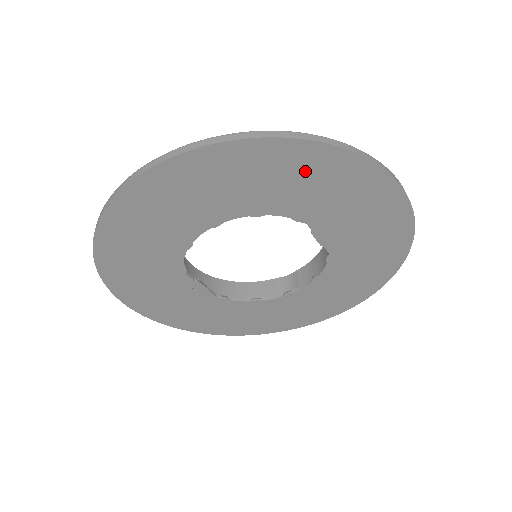
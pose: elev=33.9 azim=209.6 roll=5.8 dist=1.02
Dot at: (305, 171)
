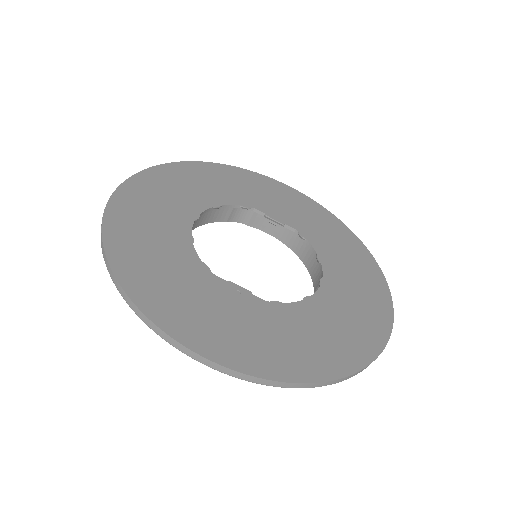
Dot at: (217, 176)
